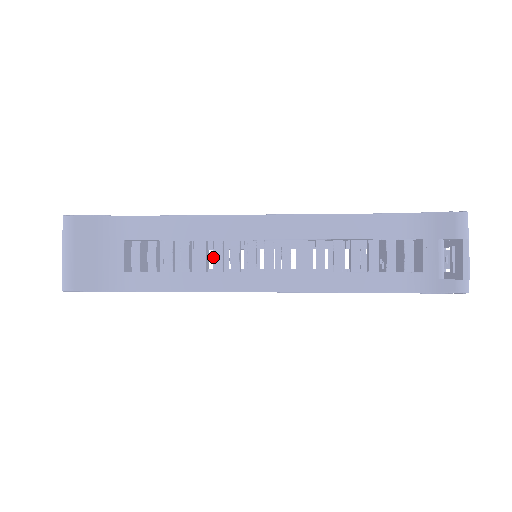
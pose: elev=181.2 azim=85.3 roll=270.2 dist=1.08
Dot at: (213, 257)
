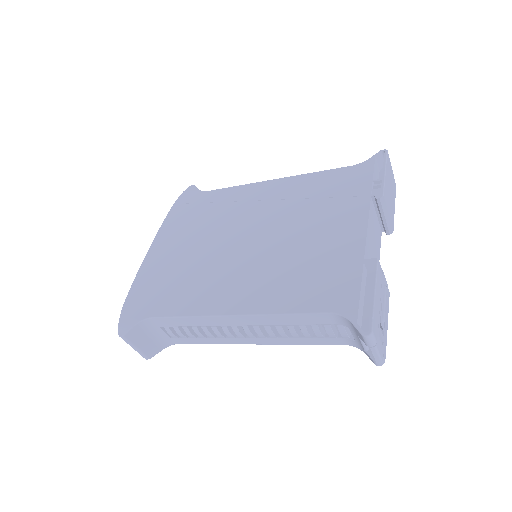
Dot at: occluded
